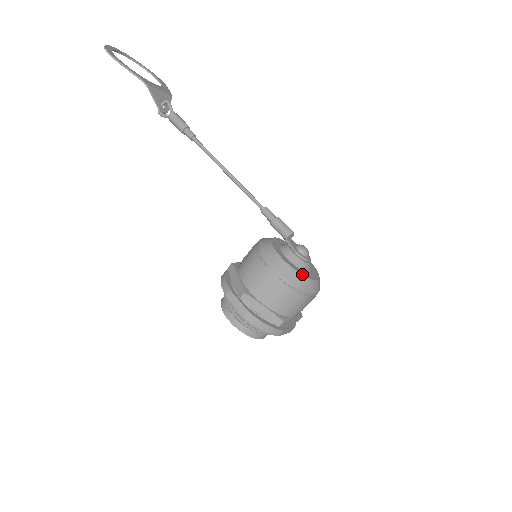
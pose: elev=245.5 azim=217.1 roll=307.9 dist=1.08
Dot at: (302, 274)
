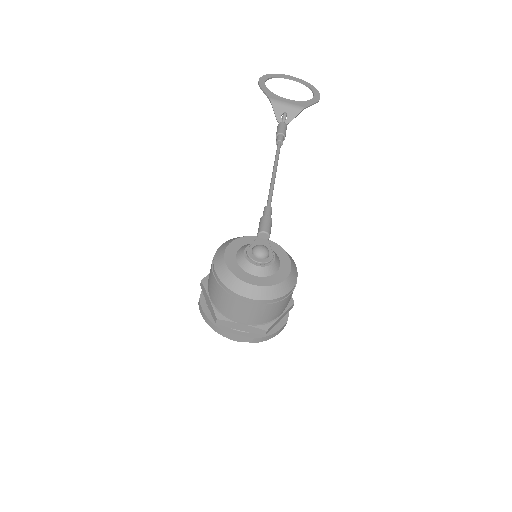
Dot at: (232, 272)
